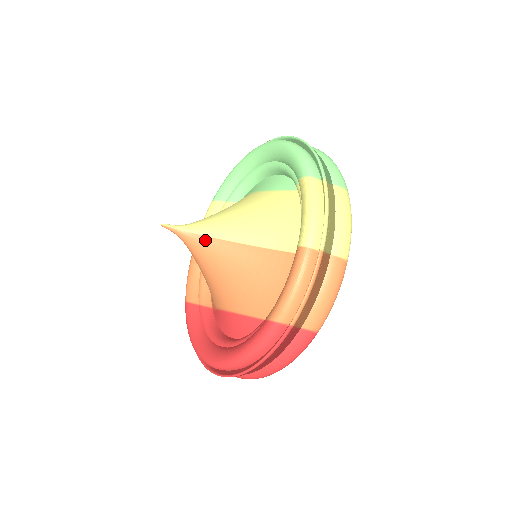
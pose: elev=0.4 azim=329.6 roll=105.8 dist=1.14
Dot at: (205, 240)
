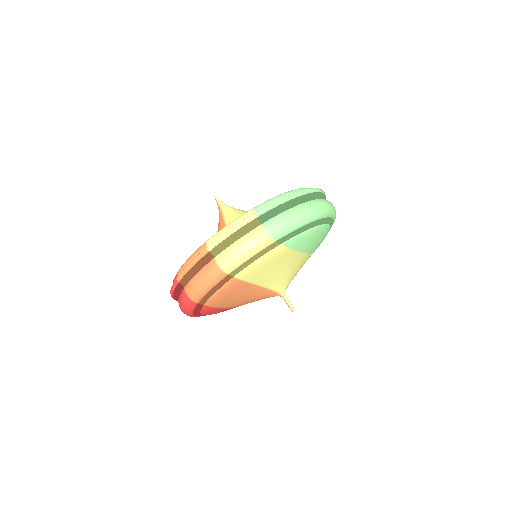
Dot at: (222, 218)
